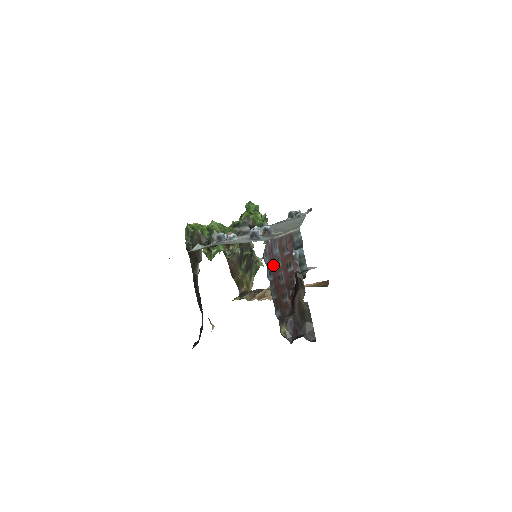
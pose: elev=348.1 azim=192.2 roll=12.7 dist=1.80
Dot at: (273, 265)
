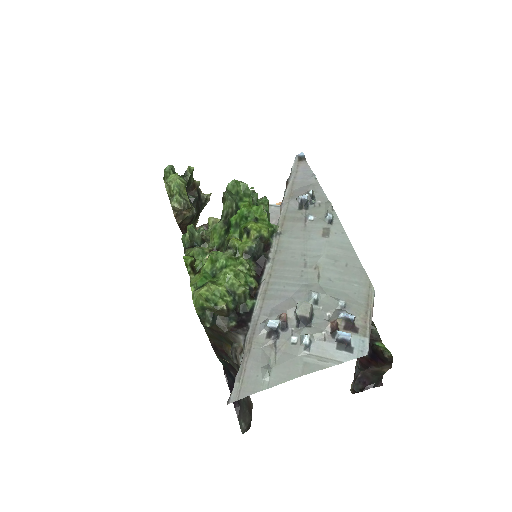
Dot at: occluded
